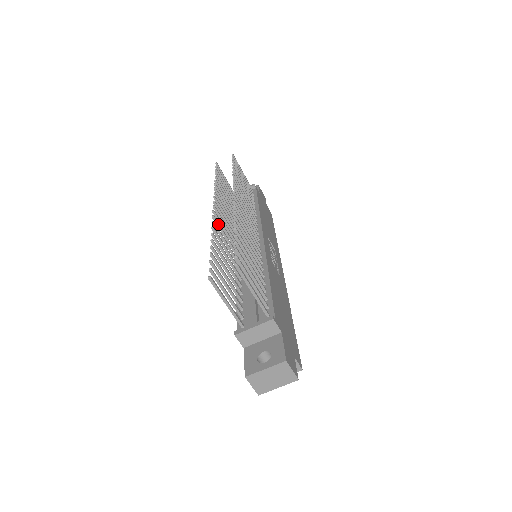
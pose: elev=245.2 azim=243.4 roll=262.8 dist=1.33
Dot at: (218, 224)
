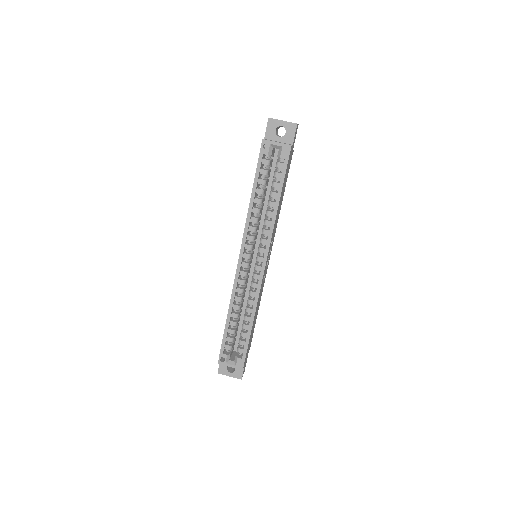
Dot at: occluded
